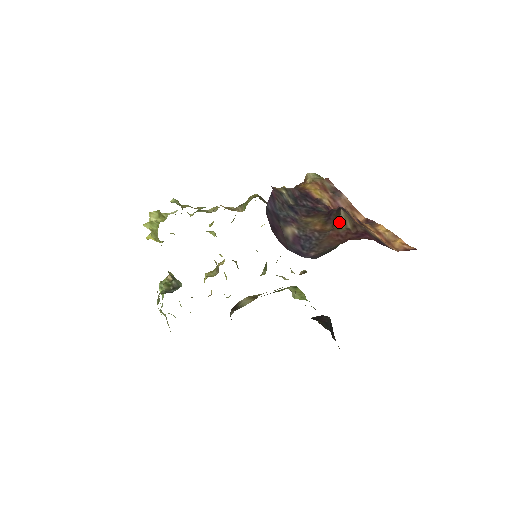
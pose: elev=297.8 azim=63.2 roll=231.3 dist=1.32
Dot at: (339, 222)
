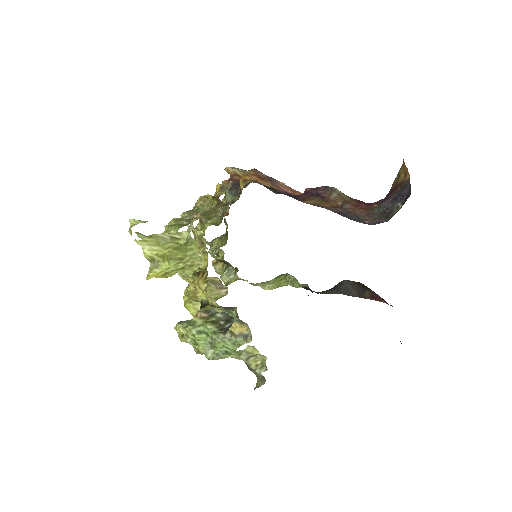
Dot at: (341, 197)
